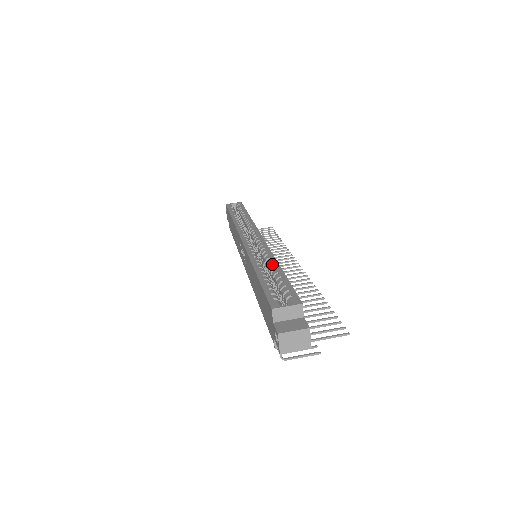
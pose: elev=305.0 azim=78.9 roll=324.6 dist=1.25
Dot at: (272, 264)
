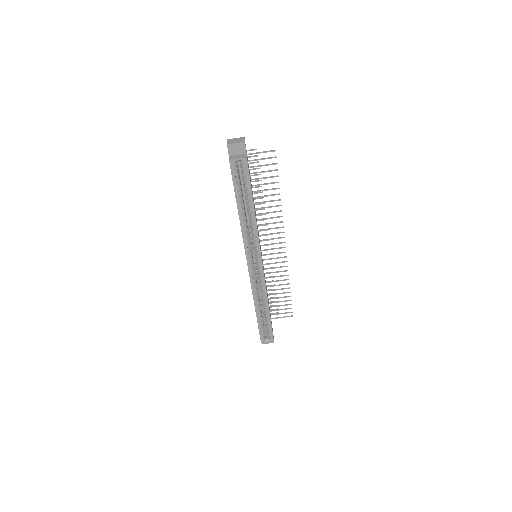
Dot at: (265, 307)
